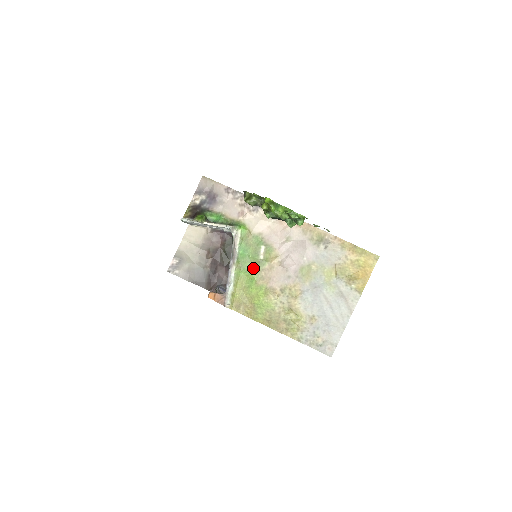
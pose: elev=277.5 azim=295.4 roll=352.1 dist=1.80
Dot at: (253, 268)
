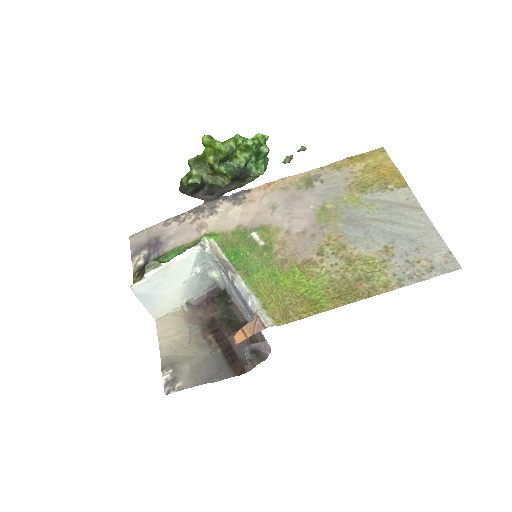
Dot at: (262, 261)
